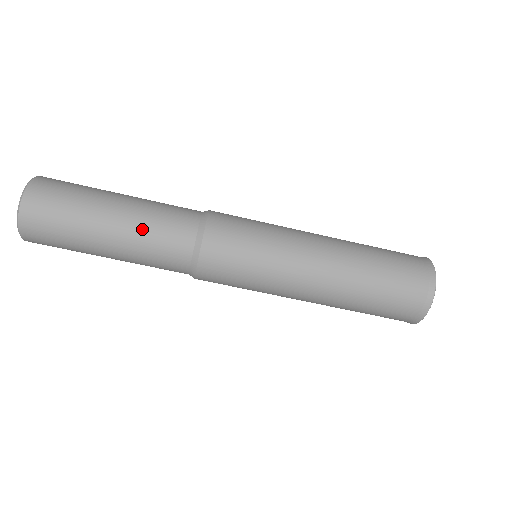
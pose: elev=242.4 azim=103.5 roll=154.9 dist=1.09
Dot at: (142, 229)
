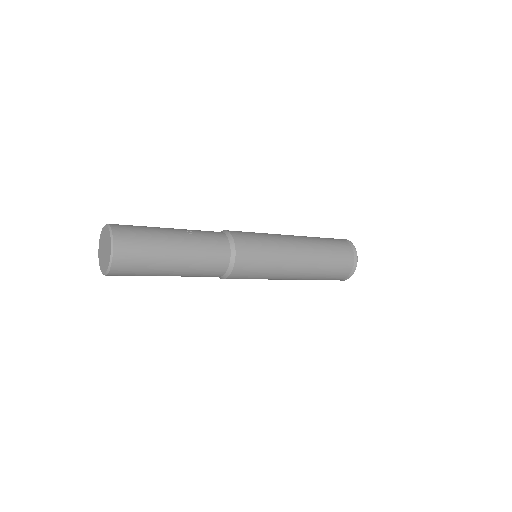
Dot at: occluded
